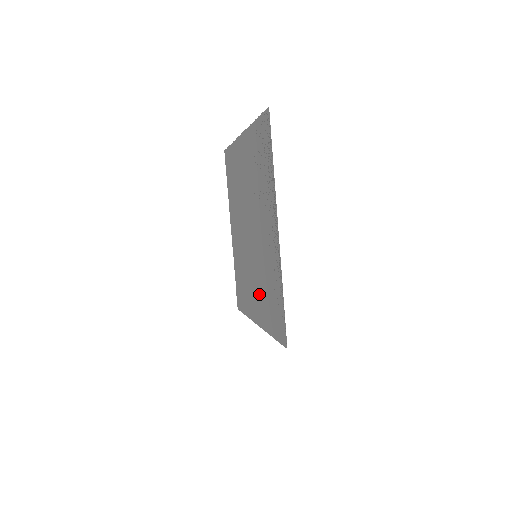
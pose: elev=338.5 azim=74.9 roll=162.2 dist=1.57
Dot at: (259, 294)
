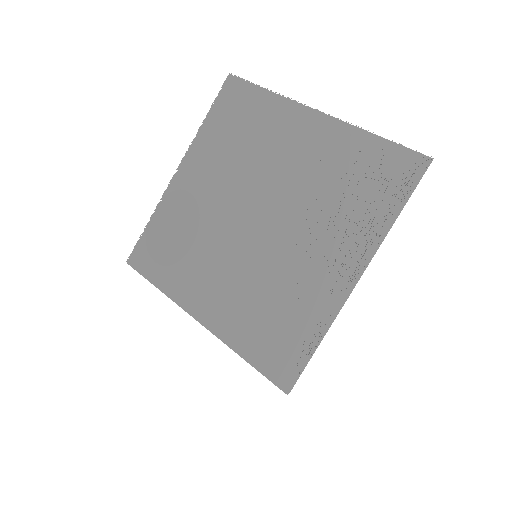
Dot at: (234, 297)
